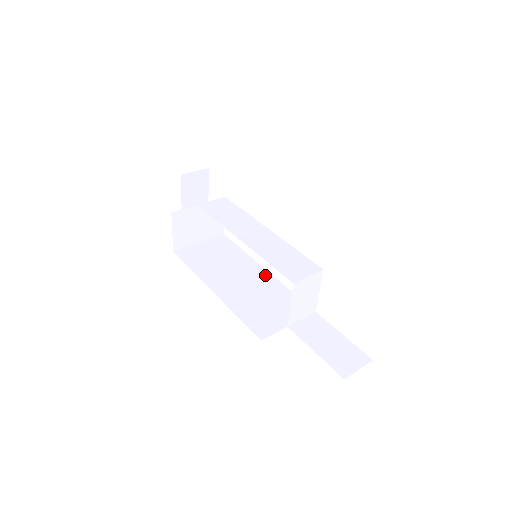
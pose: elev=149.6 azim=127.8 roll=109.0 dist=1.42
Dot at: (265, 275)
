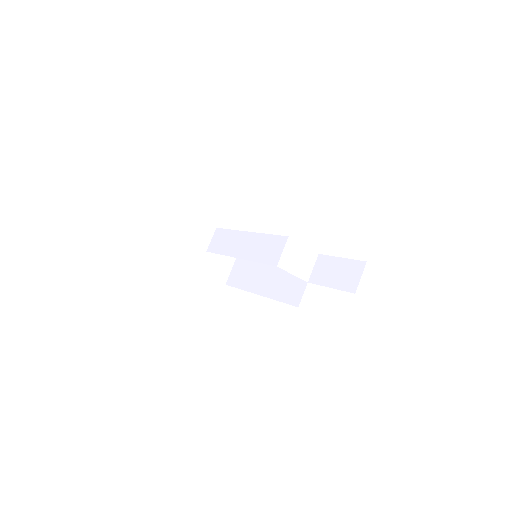
Dot at: occluded
